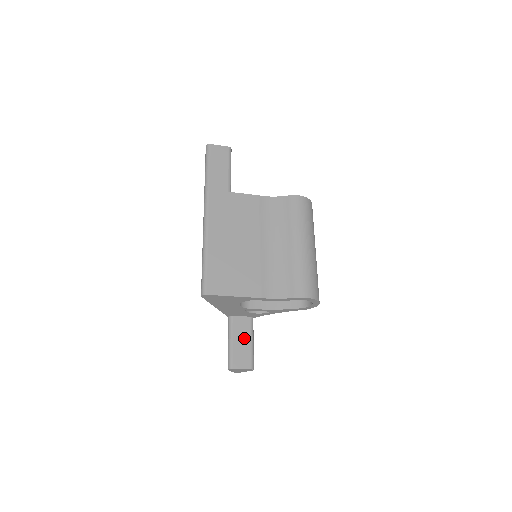
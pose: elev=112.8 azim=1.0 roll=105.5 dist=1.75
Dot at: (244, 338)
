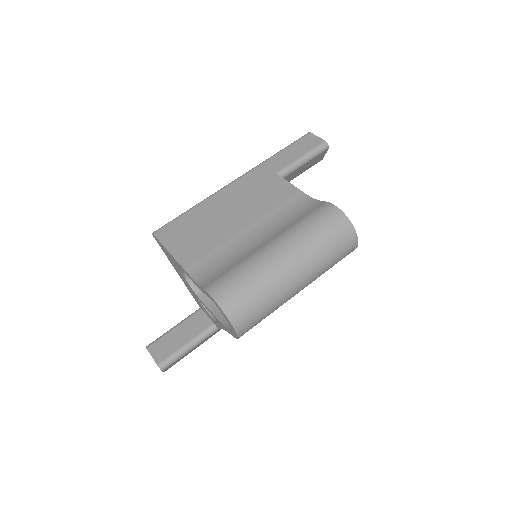
Dot at: (186, 334)
